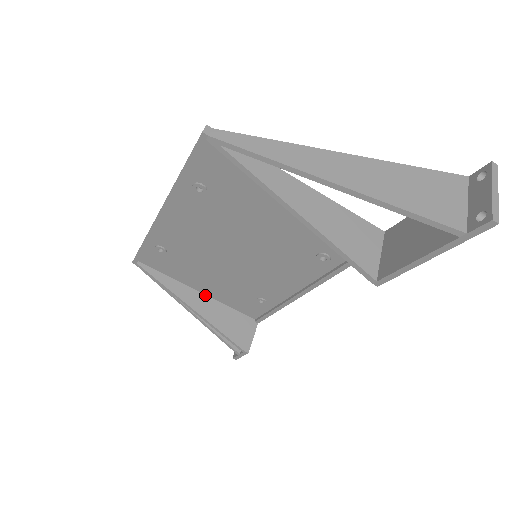
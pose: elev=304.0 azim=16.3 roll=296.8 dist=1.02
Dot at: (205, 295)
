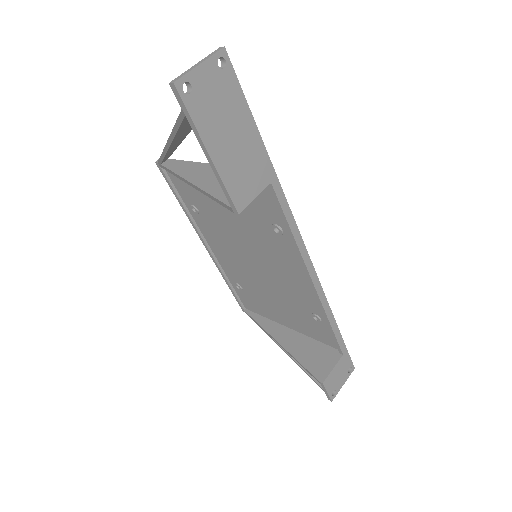
Dot at: (294, 331)
